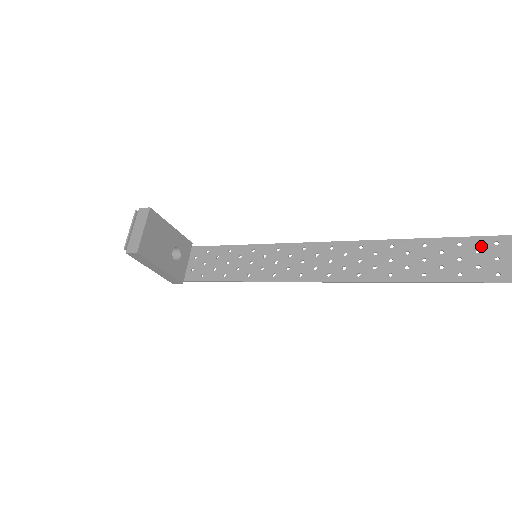
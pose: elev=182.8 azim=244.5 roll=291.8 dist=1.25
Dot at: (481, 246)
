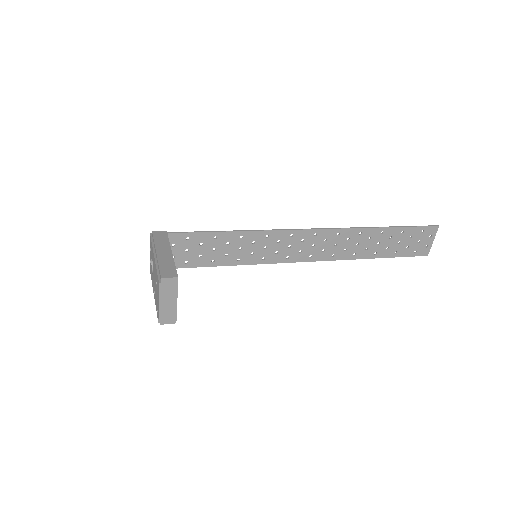
Dot at: (414, 234)
